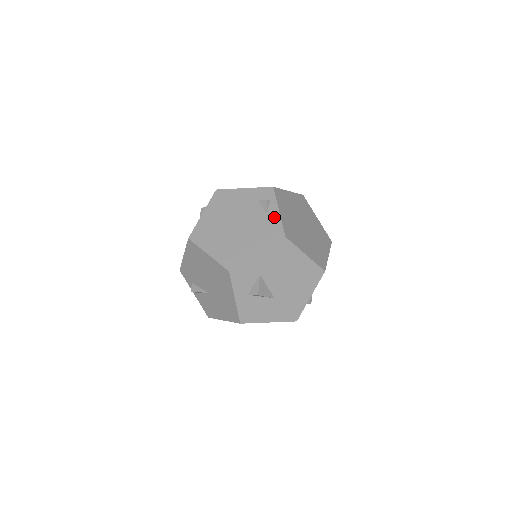
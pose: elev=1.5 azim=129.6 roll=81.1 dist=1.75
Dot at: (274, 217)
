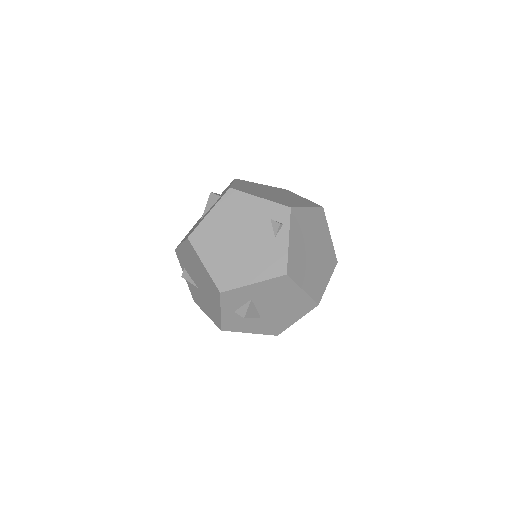
Dot at: (282, 246)
